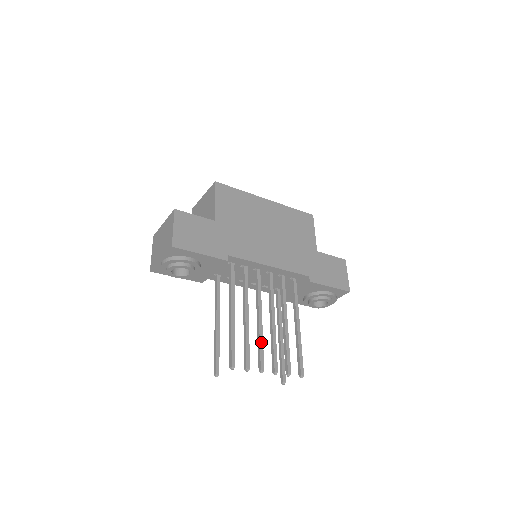
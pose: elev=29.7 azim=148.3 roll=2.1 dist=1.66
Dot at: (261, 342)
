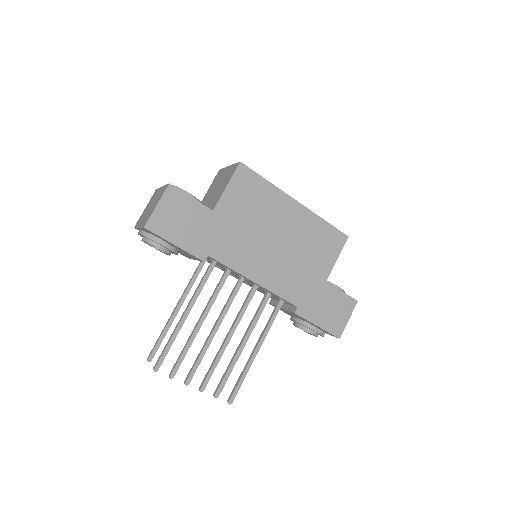
Dot at: (202, 355)
